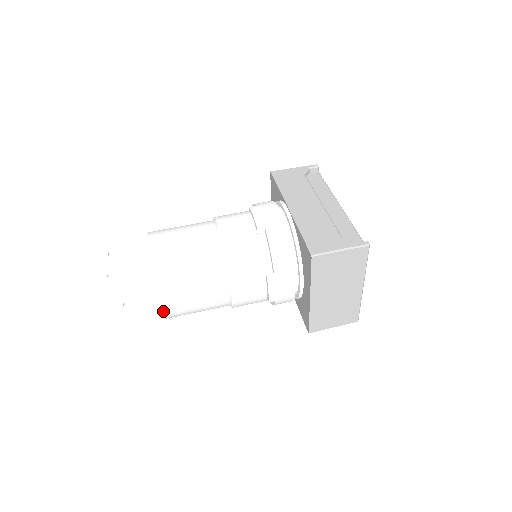
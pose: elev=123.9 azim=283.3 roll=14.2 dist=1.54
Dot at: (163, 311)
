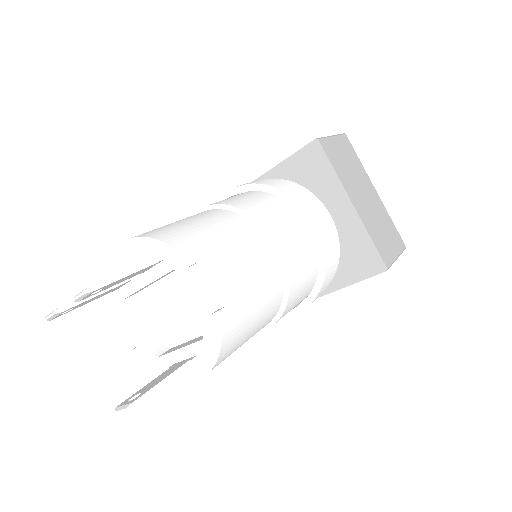
Dot at: (212, 313)
